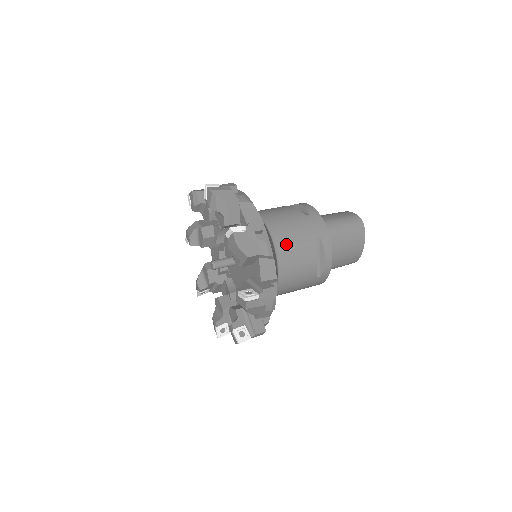
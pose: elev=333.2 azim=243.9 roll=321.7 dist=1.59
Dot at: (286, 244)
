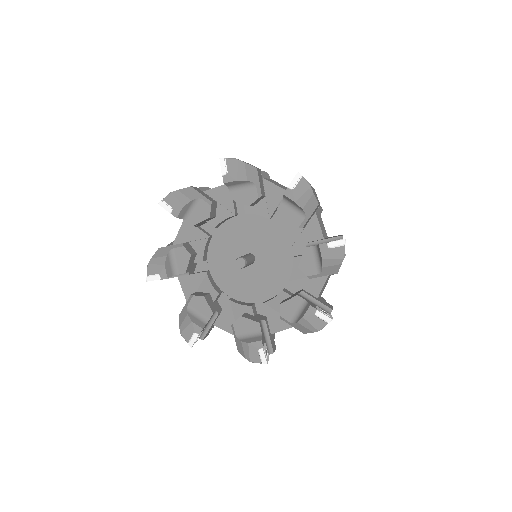
Dot at: occluded
